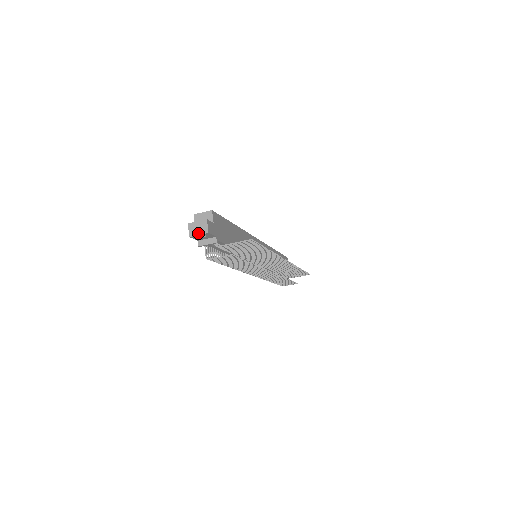
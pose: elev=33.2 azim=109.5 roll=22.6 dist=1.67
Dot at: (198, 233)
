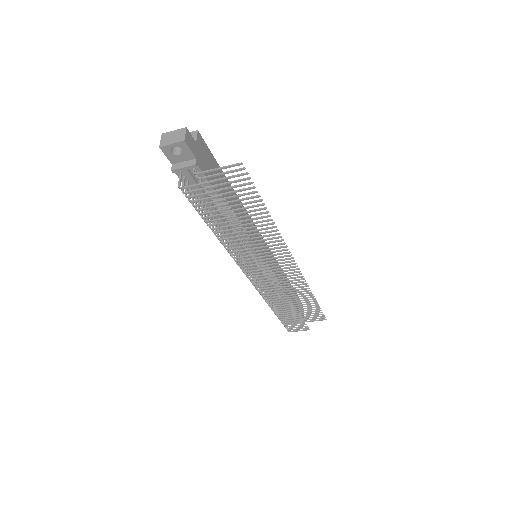
Dot at: (171, 142)
